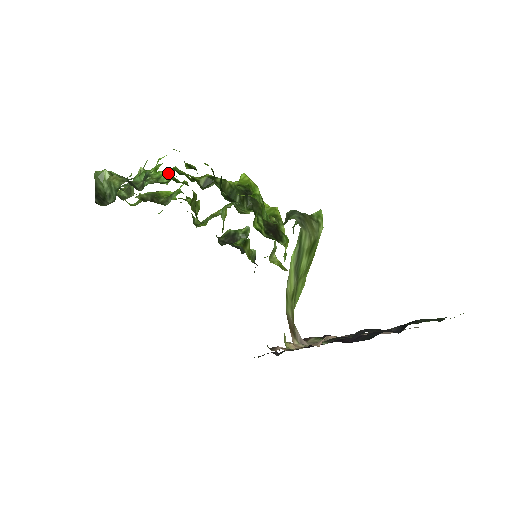
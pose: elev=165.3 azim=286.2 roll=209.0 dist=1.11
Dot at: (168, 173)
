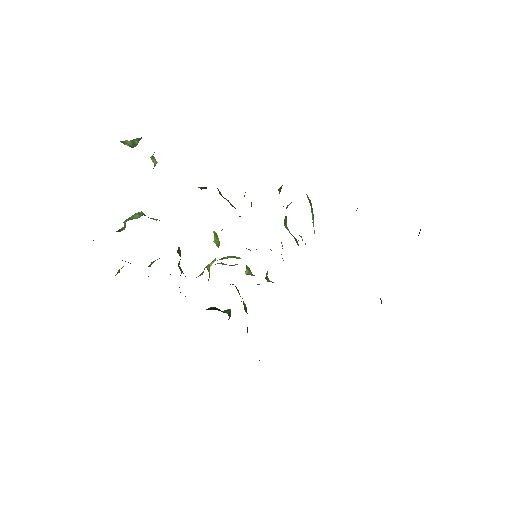
Dot at: occluded
